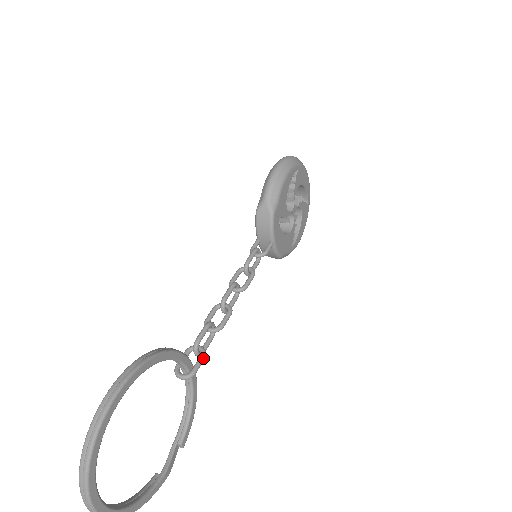
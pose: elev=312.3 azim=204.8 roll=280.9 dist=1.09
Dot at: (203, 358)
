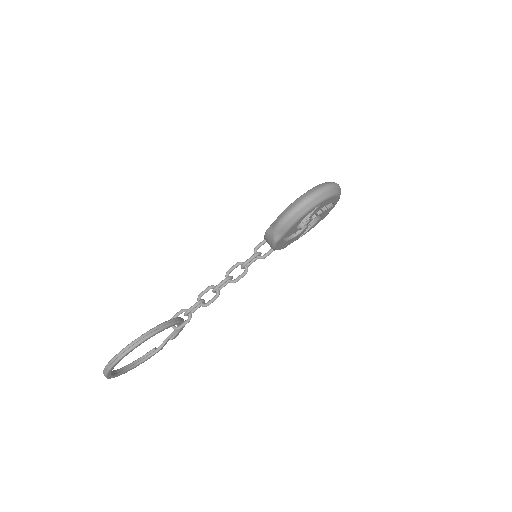
Dot at: (188, 322)
